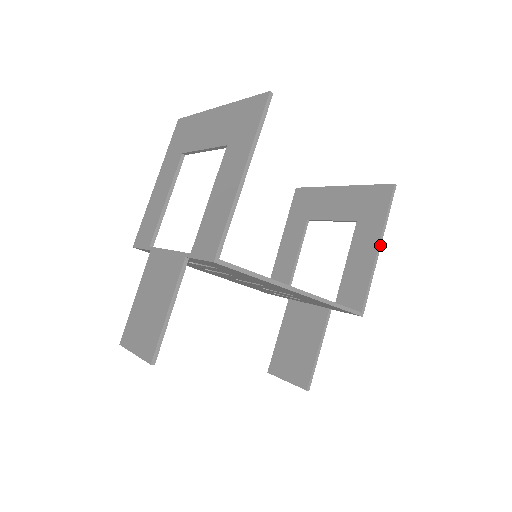
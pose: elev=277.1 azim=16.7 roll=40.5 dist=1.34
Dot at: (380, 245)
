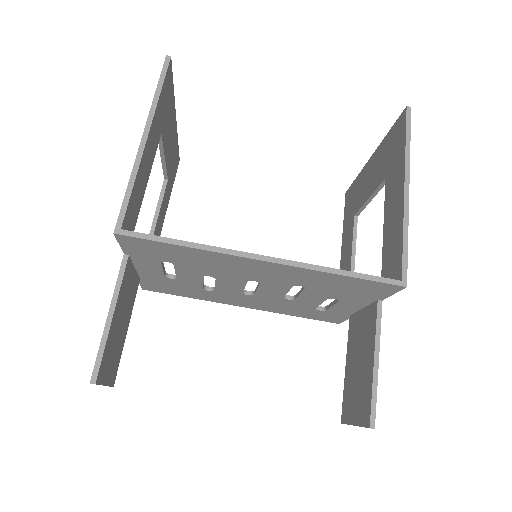
Dot at: (407, 184)
